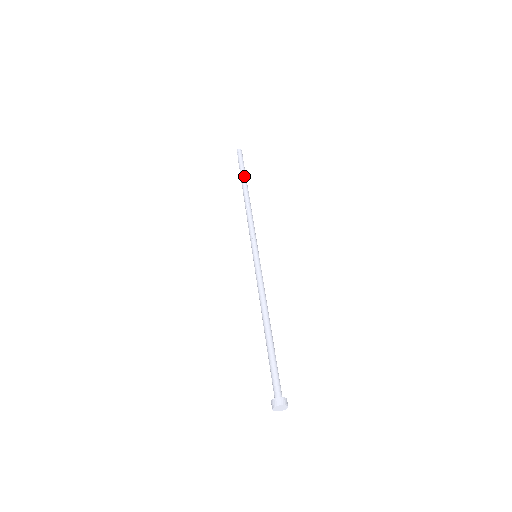
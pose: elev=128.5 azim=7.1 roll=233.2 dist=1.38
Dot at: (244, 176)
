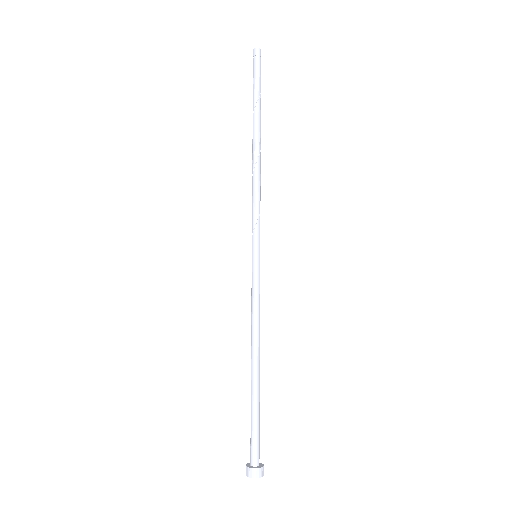
Dot at: (257, 107)
